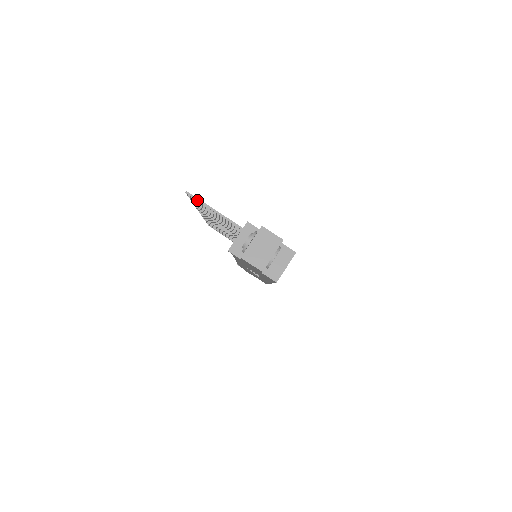
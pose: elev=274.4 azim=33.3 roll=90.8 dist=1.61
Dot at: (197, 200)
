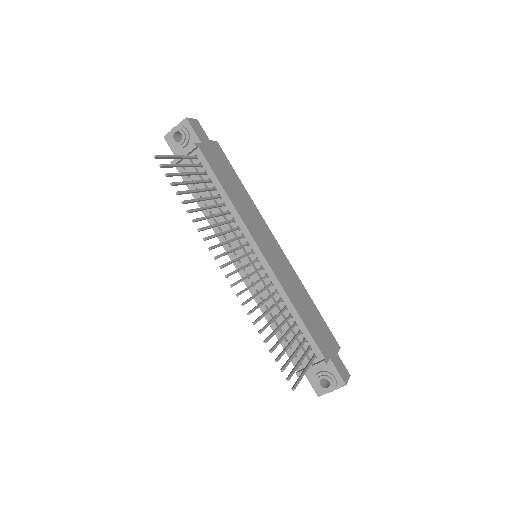
Dot at: occluded
